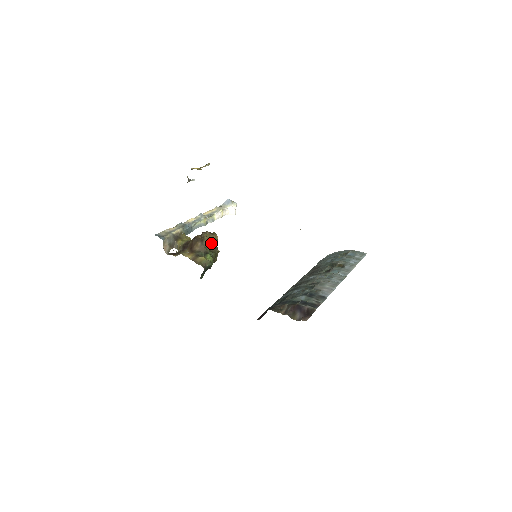
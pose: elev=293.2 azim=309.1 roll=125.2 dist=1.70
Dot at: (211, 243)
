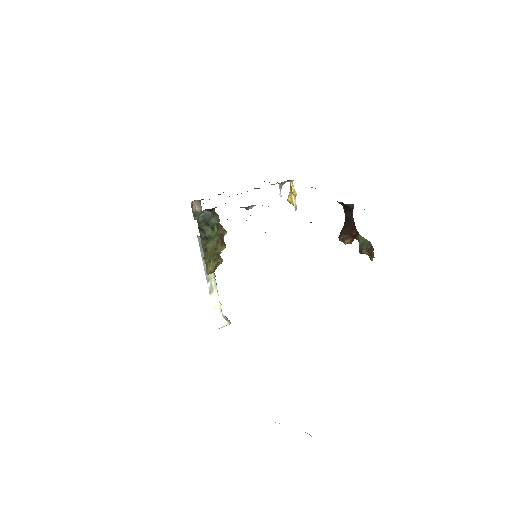
Dot at: (222, 242)
